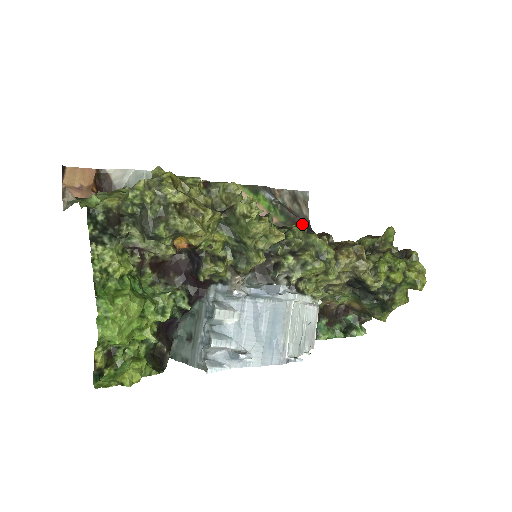
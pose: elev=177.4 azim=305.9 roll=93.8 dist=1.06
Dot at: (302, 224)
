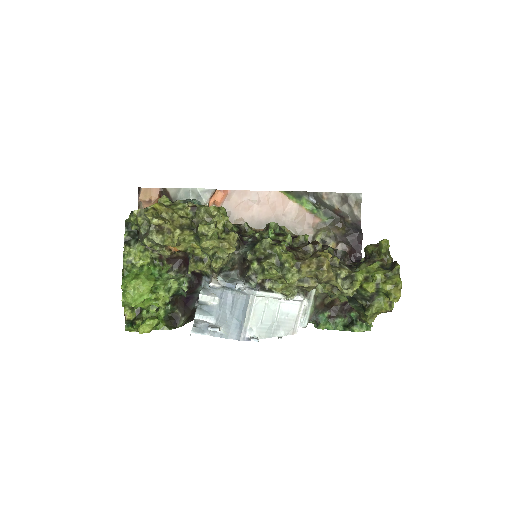
Dot at: (347, 224)
